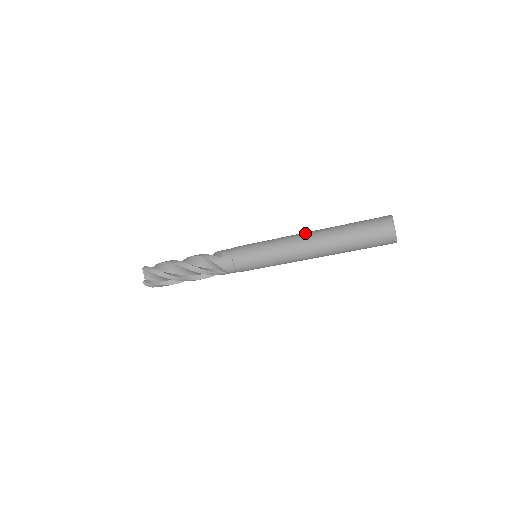
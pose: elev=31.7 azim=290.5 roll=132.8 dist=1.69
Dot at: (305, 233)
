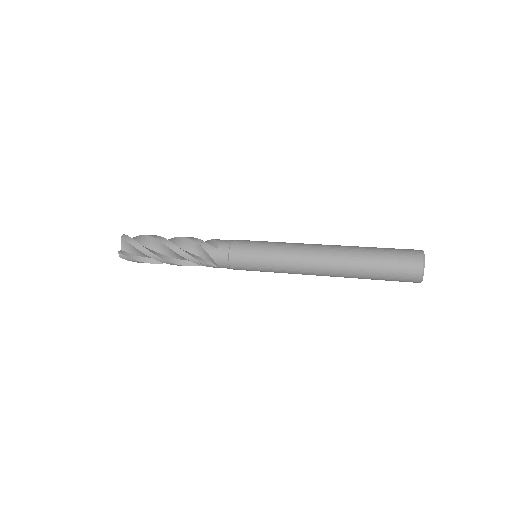
Dot at: (319, 245)
